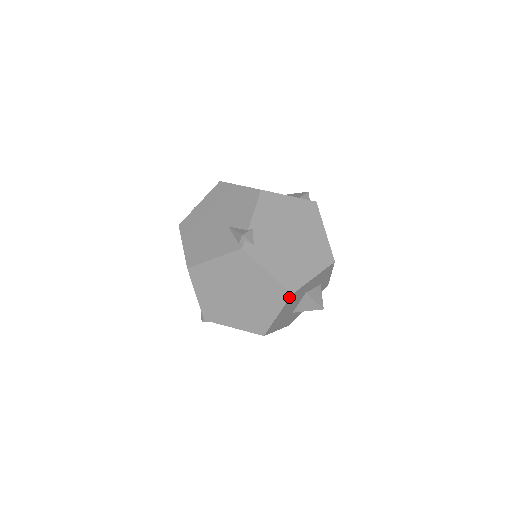
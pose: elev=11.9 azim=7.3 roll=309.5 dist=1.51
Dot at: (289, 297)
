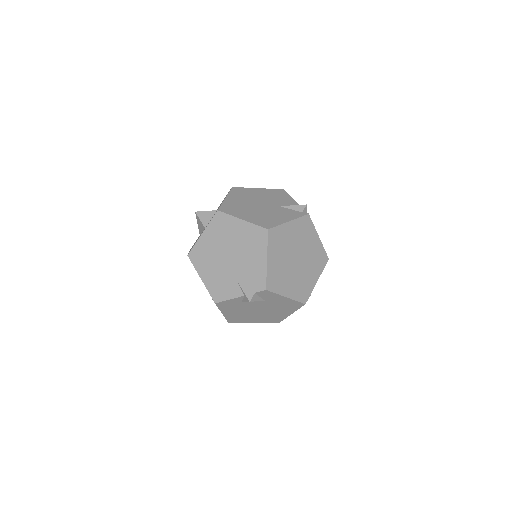
Dot at: occluded
